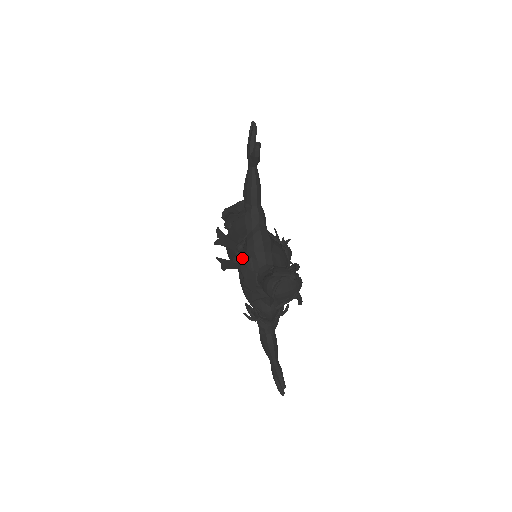
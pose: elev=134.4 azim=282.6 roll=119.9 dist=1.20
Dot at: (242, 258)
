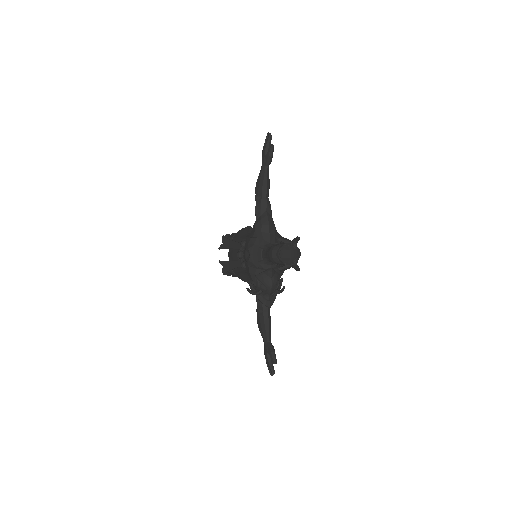
Dot at: (250, 238)
